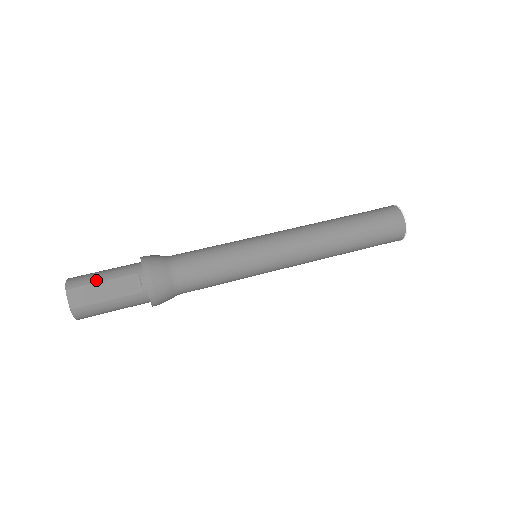
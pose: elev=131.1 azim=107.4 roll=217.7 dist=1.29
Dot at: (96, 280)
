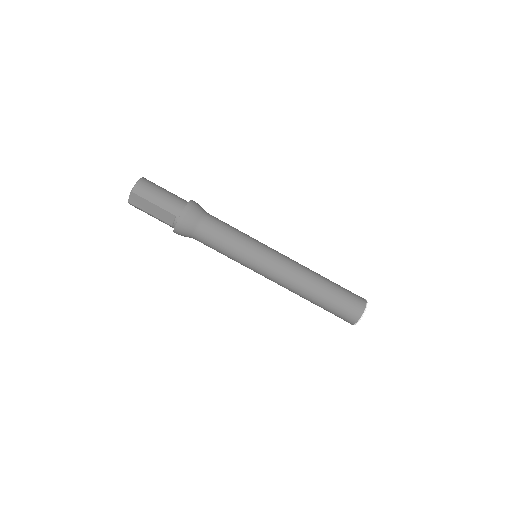
Dot at: (151, 200)
